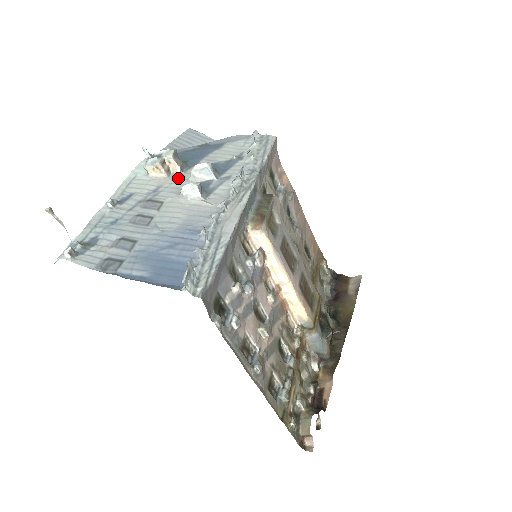
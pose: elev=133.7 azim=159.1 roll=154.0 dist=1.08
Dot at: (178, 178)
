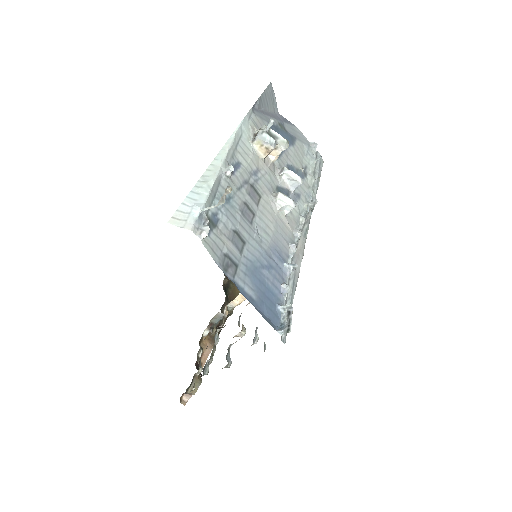
Dot at: (271, 168)
